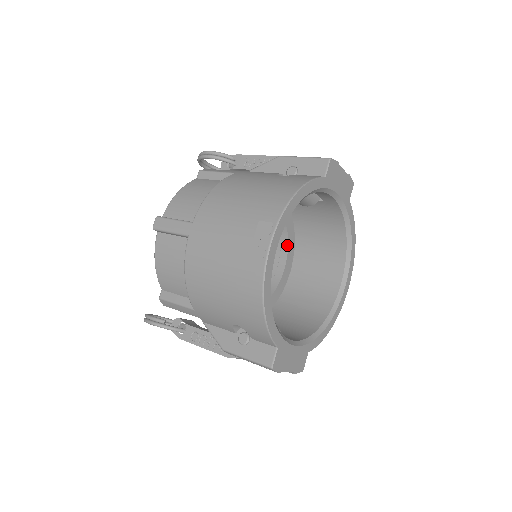
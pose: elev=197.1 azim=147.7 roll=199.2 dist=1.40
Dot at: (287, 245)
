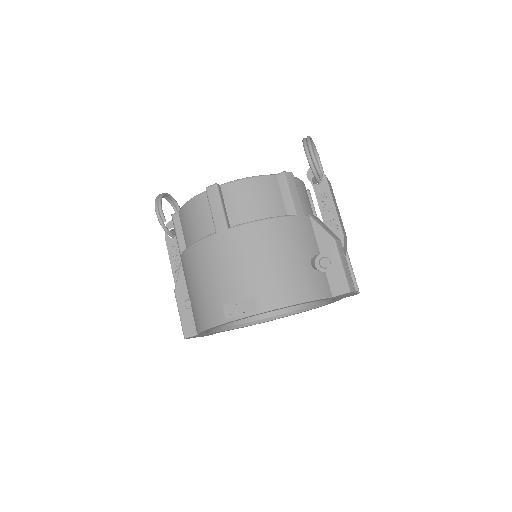
Dot at: occluded
